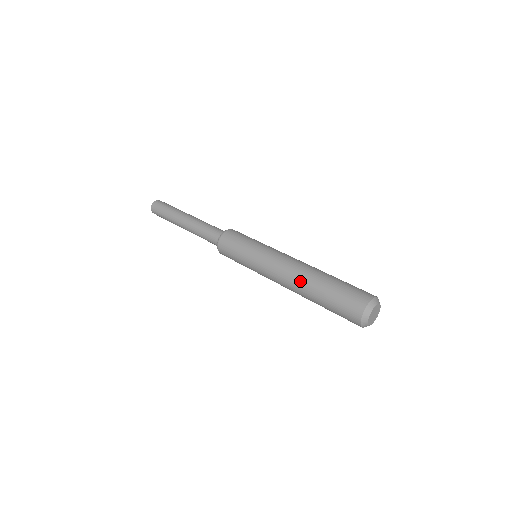
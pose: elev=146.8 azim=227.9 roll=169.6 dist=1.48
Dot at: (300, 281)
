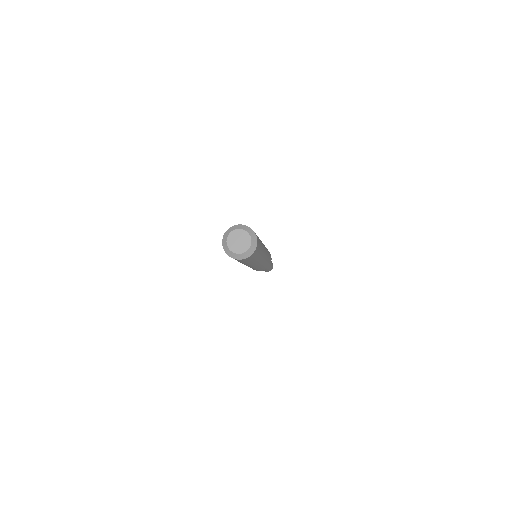
Dot at: occluded
